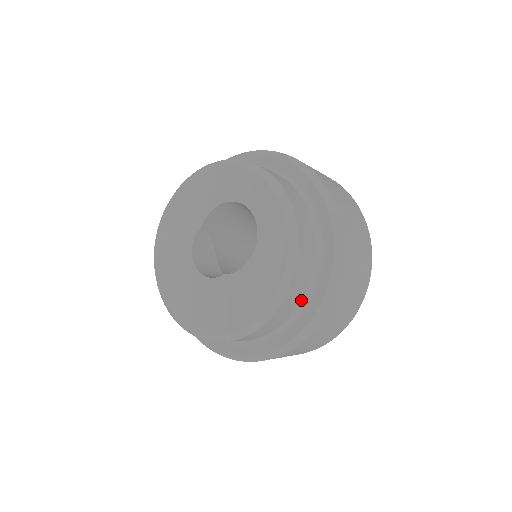
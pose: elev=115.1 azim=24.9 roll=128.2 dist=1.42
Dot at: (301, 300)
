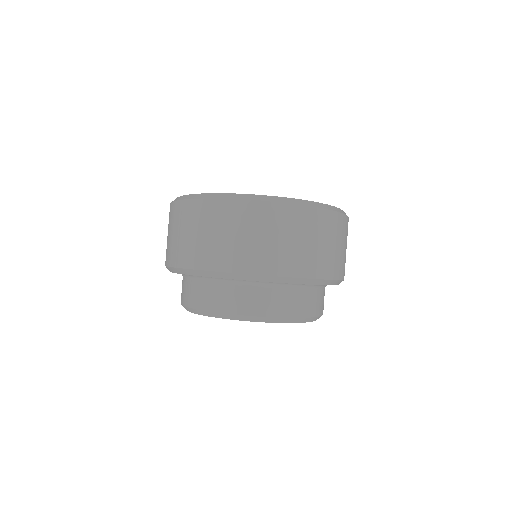
Dot at: (322, 290)
